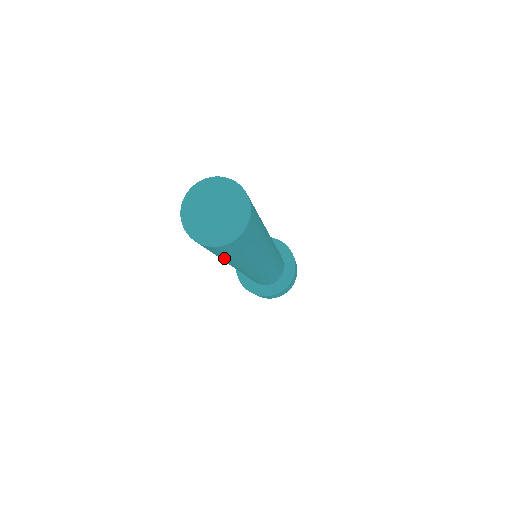
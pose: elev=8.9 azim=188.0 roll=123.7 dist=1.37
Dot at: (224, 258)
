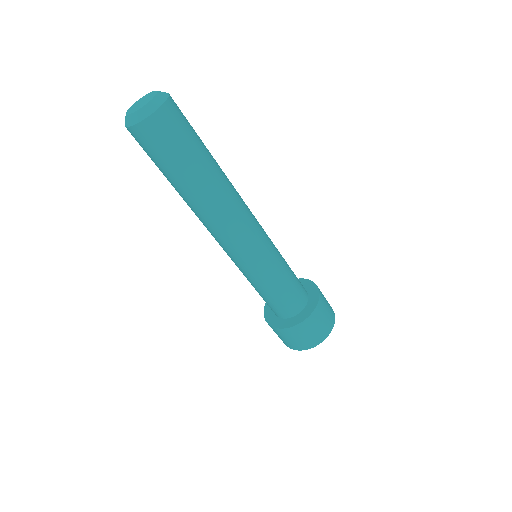
Dot at: (196, 159)
